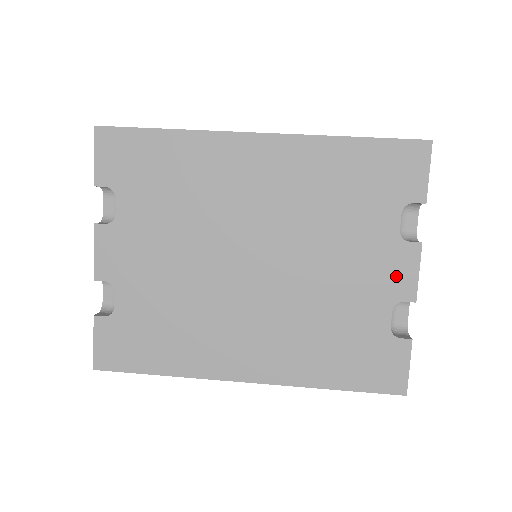
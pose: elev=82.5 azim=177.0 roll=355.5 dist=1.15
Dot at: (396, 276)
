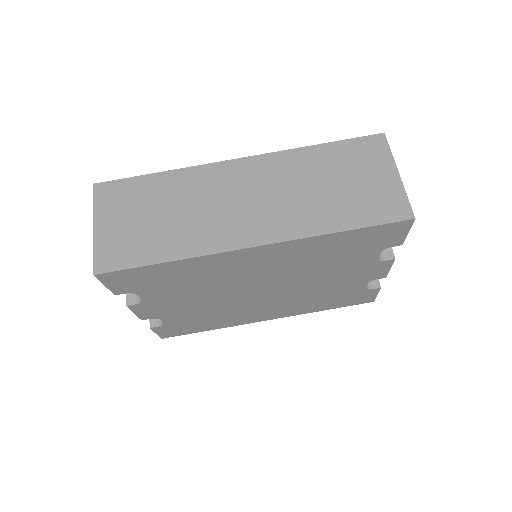
Dot at: (373, 273)
